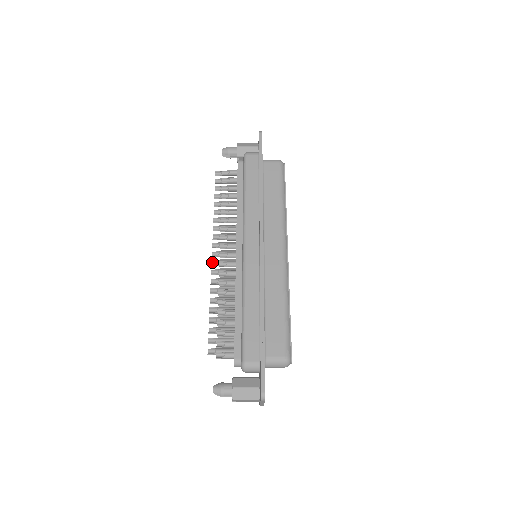
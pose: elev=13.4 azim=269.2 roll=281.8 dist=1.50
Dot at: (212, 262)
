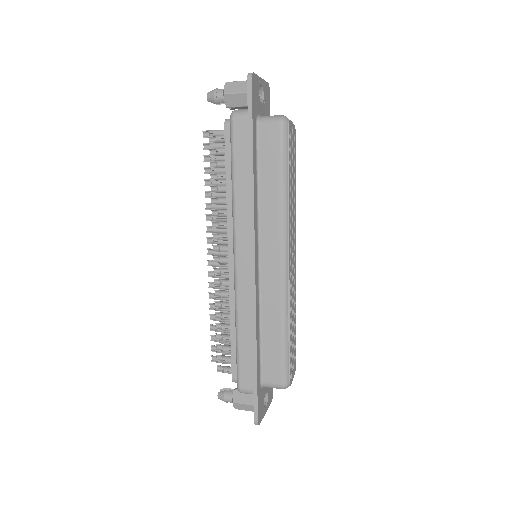
Dot at: (208, 261)
